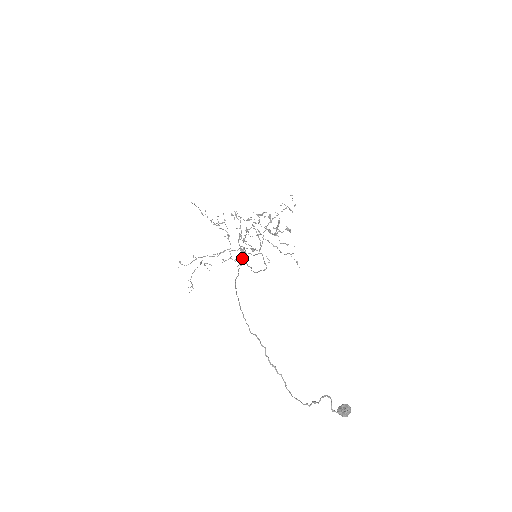
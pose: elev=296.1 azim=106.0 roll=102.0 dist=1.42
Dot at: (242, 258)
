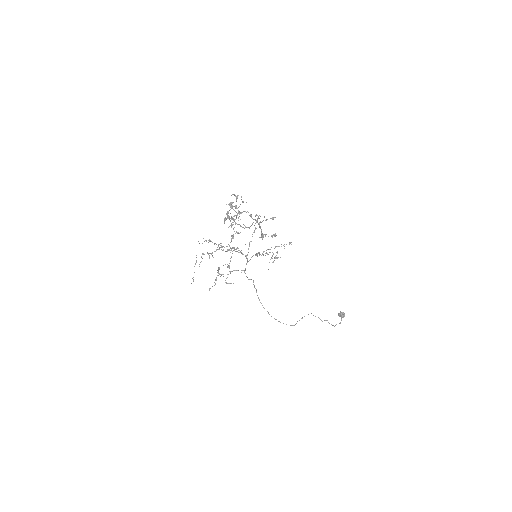
Dot at: occluded
